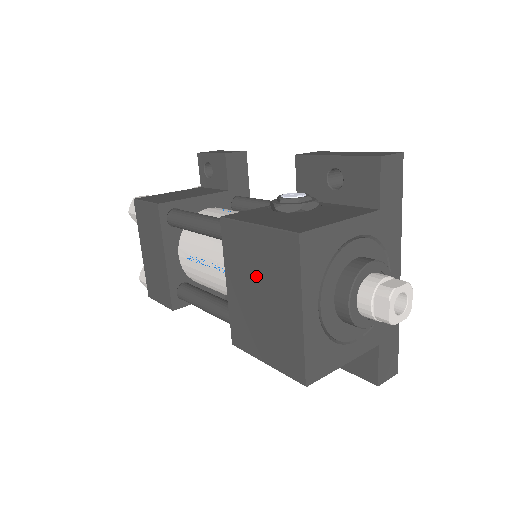
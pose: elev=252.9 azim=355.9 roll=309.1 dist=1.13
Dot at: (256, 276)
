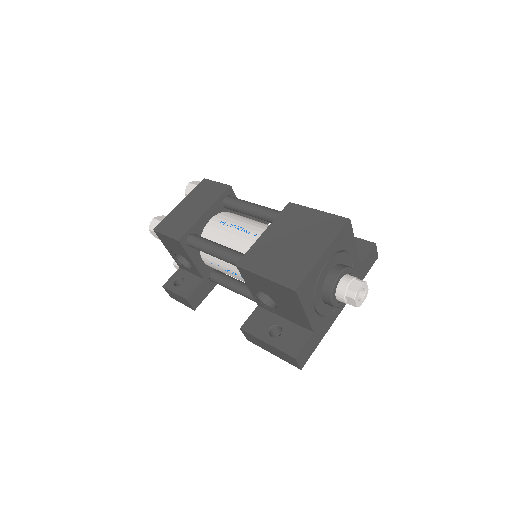
Dot at: (298, 231)
